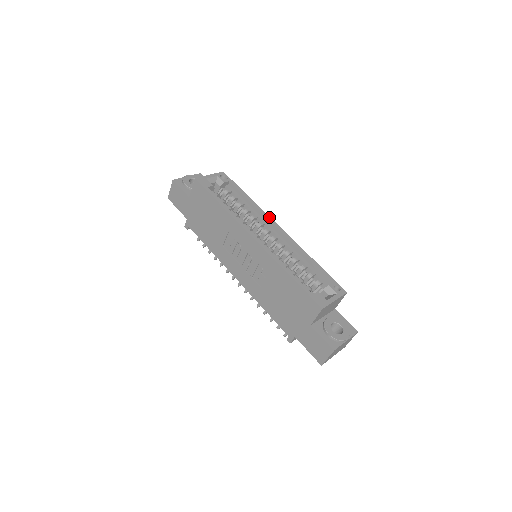
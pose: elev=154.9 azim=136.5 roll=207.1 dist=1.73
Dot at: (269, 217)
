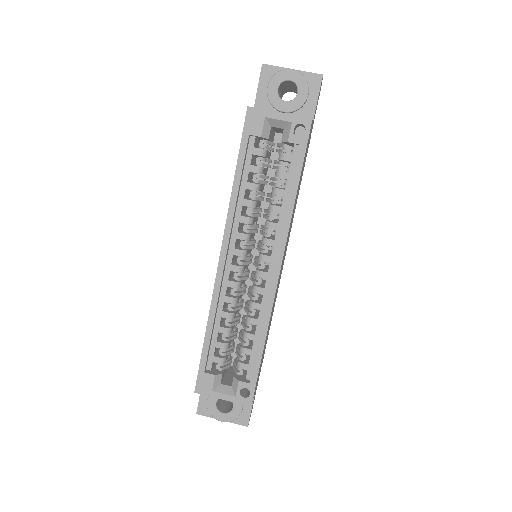
Dot at: (284, 246)
